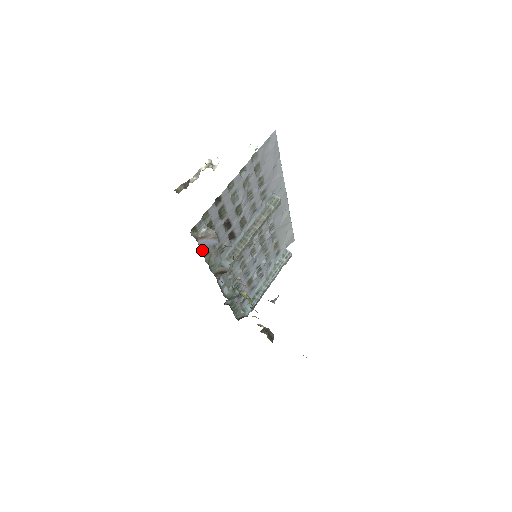
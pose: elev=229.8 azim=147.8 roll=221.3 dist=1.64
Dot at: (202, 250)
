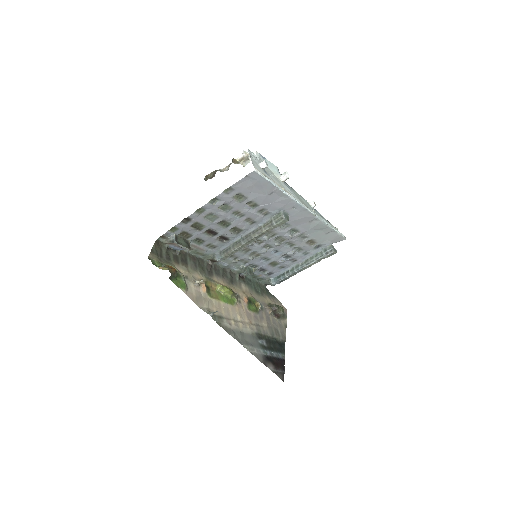
Dot at: occluded
